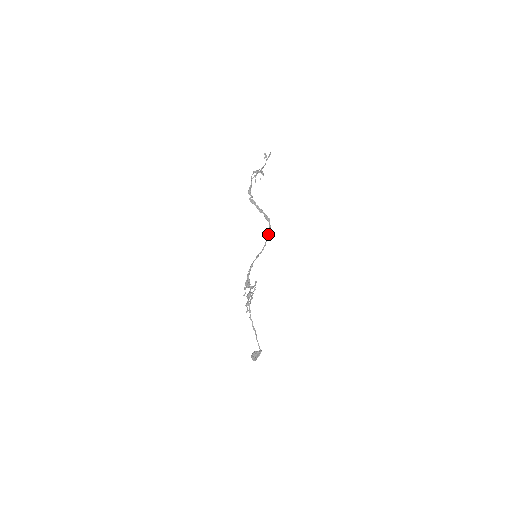
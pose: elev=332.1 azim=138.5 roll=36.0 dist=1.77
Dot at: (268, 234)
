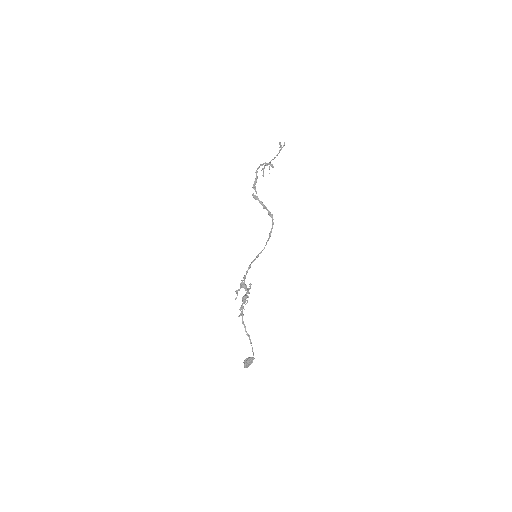
Dot at: (270, 232)
